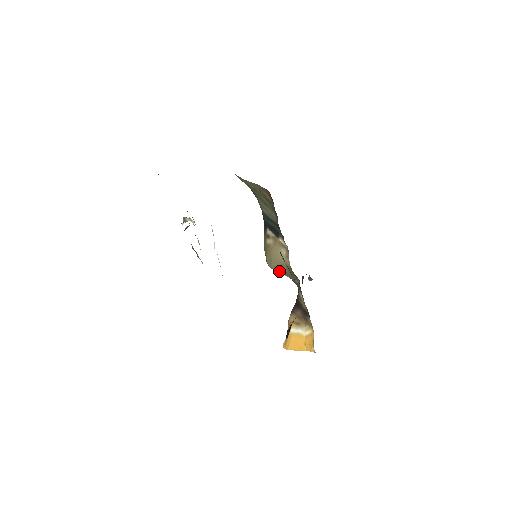
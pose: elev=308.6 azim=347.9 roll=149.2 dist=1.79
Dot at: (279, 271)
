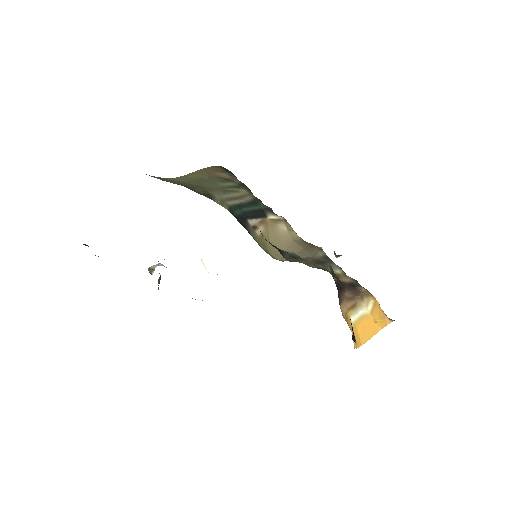
Dot at: occluded
